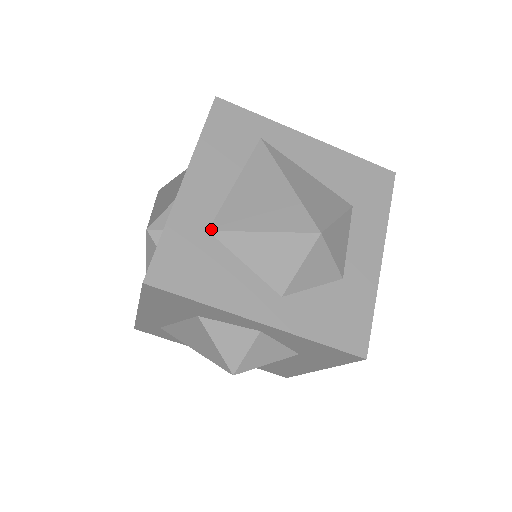
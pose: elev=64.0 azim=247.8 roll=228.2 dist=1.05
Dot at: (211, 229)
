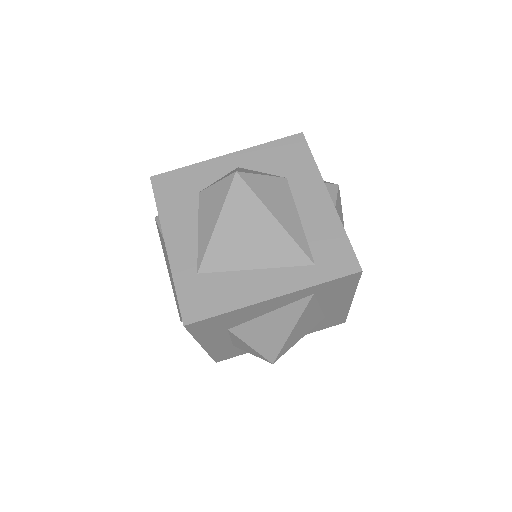
Dot at: occluded
